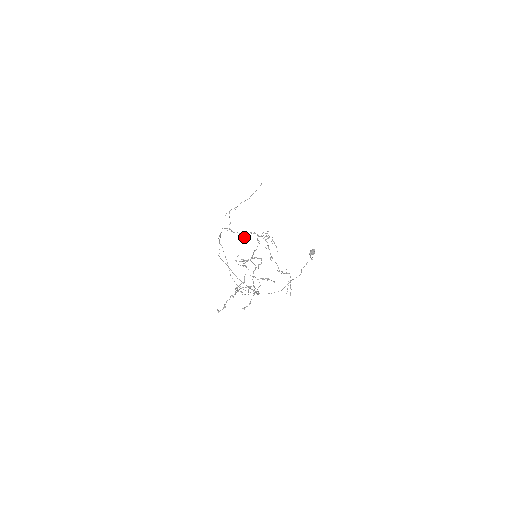
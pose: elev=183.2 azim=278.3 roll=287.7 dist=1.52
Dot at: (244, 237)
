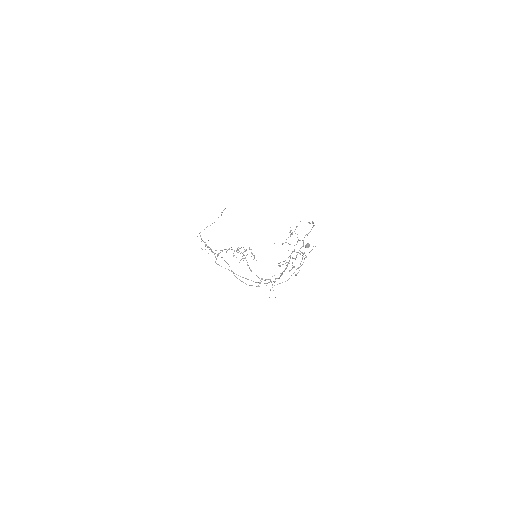
Dot at: (218, 255)
